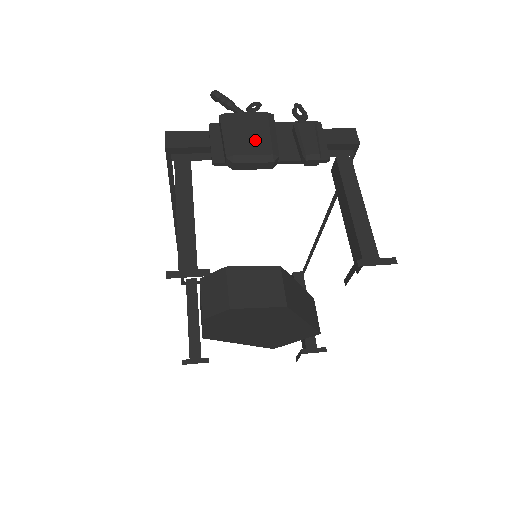
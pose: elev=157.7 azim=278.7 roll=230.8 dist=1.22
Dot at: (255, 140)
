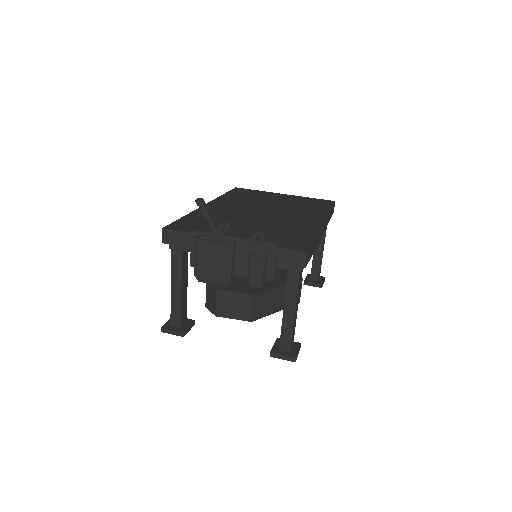
Dot at: (214, 268)
